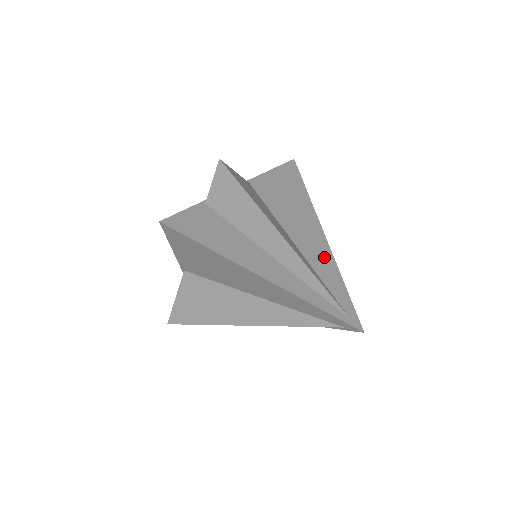
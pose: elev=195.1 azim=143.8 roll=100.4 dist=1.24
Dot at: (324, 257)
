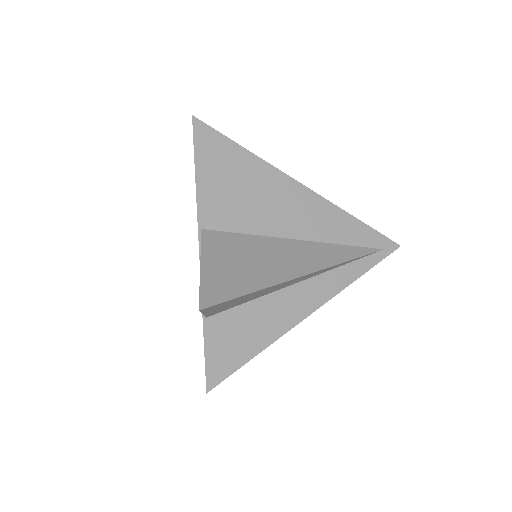
Dot at: occluded
